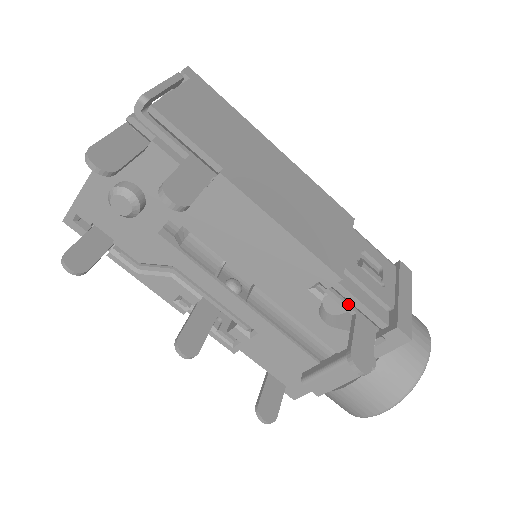
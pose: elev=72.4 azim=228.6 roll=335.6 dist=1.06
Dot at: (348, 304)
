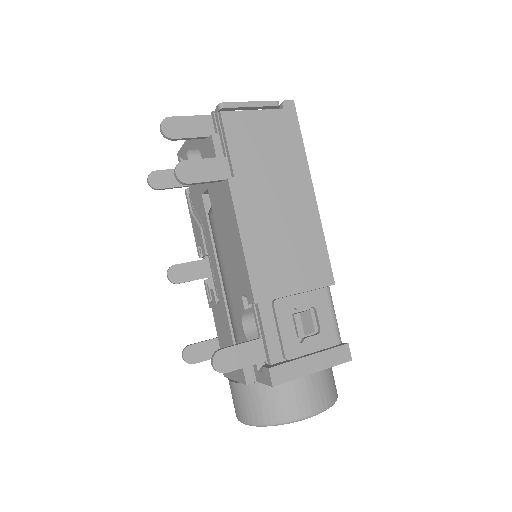
Dot at: (260, 328)
